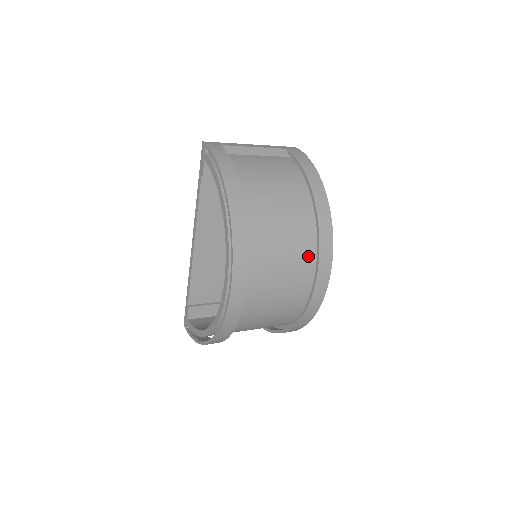
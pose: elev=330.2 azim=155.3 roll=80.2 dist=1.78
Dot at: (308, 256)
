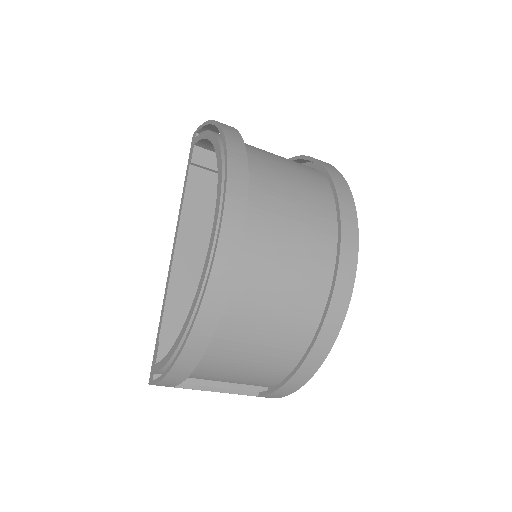
Dot at: (325, 212)
